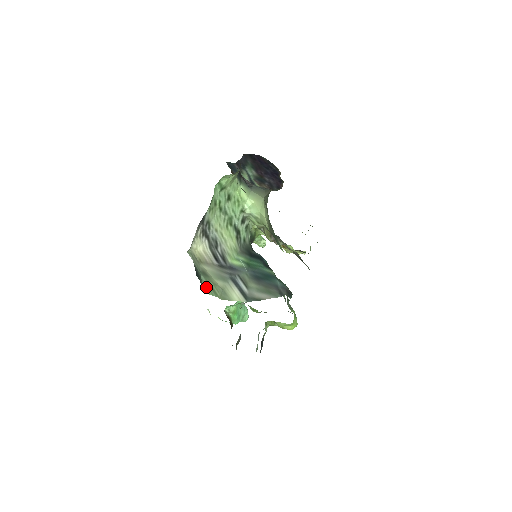
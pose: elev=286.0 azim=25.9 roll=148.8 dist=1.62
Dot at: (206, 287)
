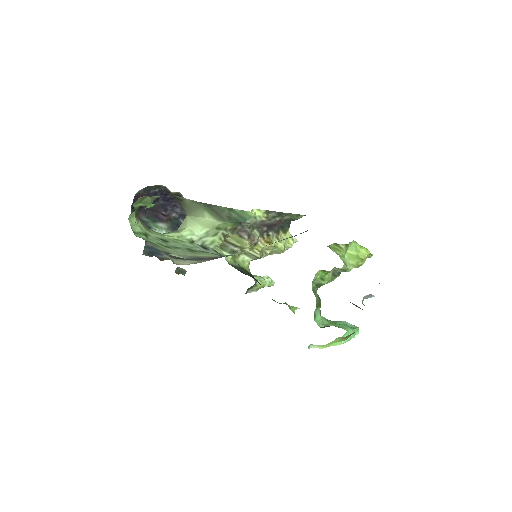
Dot at: occluded
